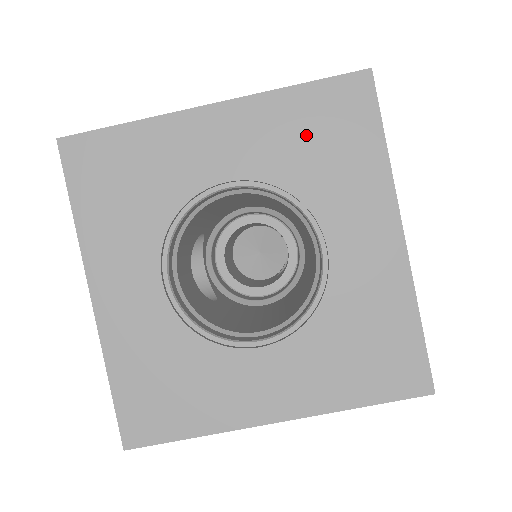
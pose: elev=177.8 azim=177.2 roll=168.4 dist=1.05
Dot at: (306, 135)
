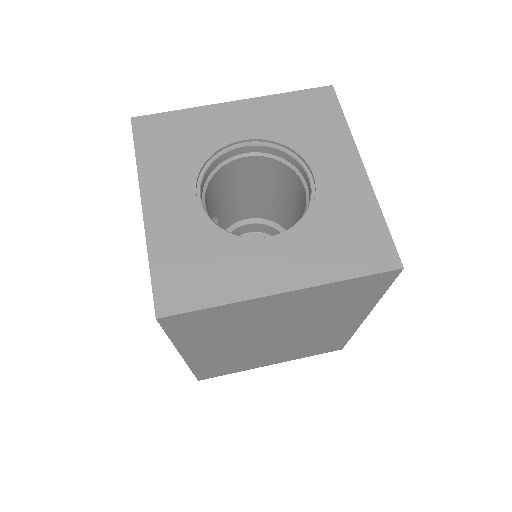
Dot at: (295, 116)
